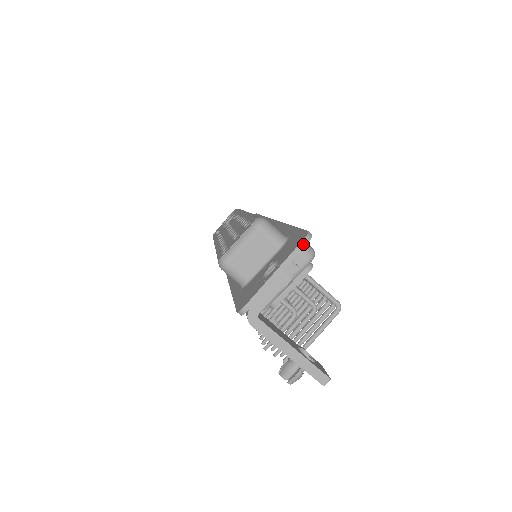
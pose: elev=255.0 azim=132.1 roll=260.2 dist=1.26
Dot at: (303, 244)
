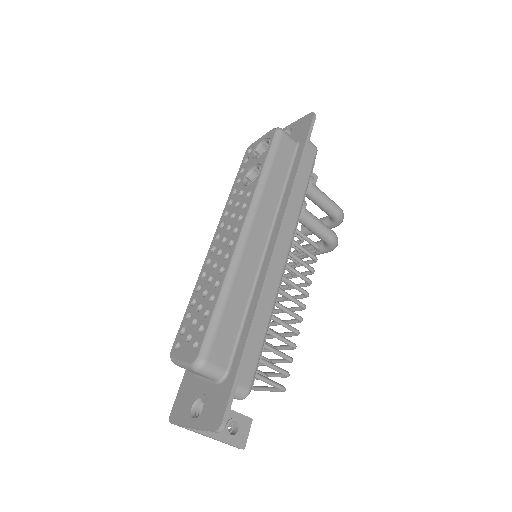
Dot at: occluded
